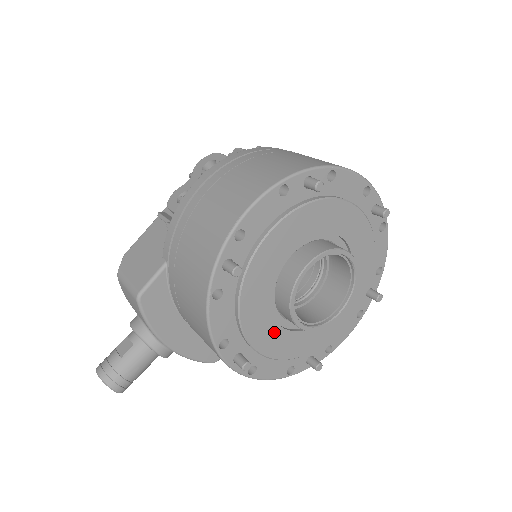
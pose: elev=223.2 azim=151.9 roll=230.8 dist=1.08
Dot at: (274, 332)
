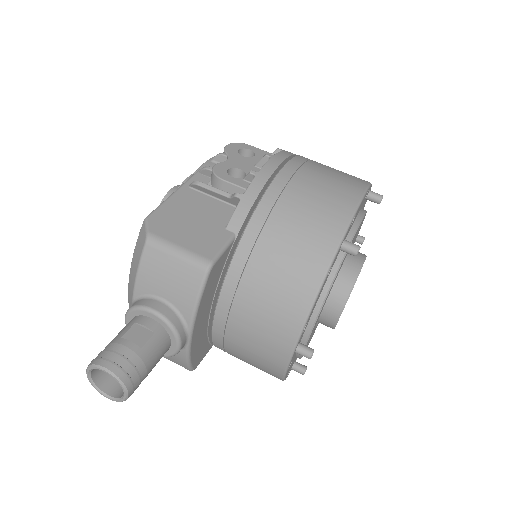
Dot at: (315, 325)
